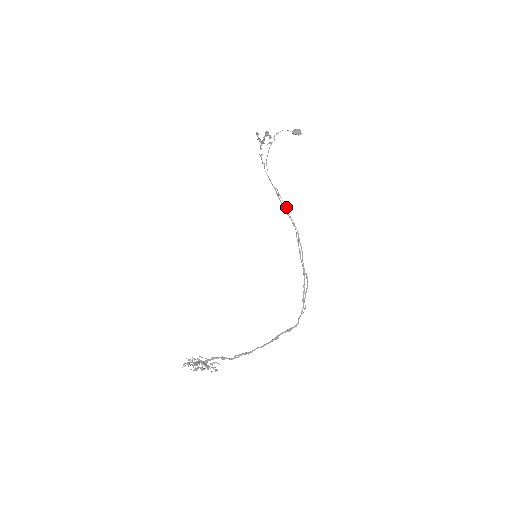
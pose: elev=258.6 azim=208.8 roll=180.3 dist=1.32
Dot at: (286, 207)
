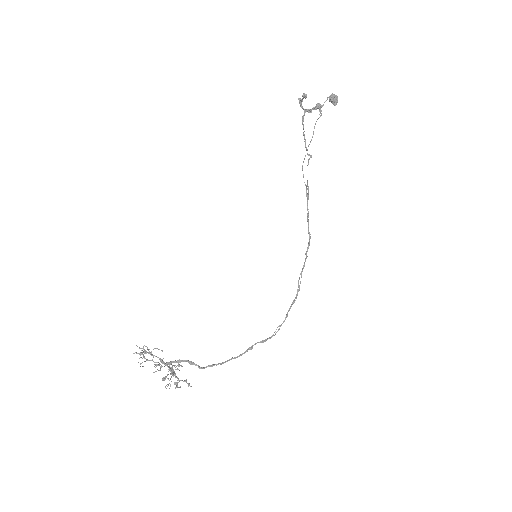
Dot at: occluded
